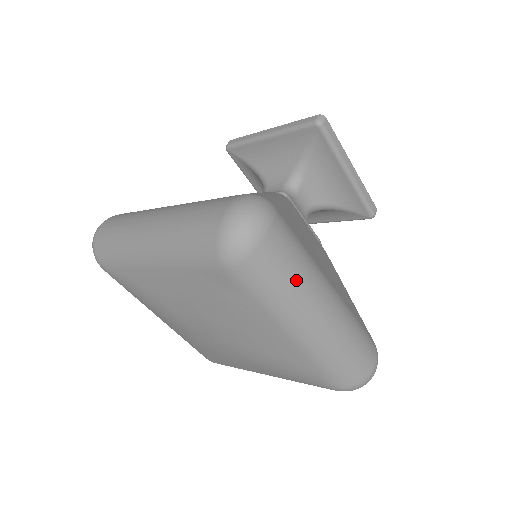
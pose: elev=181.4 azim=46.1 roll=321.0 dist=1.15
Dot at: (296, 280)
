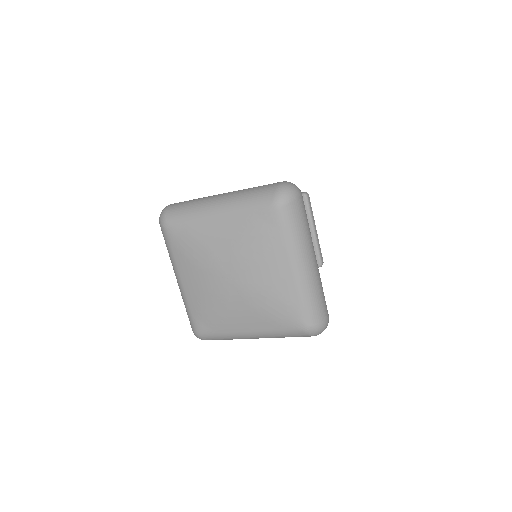
Dot at: (305, 230)
